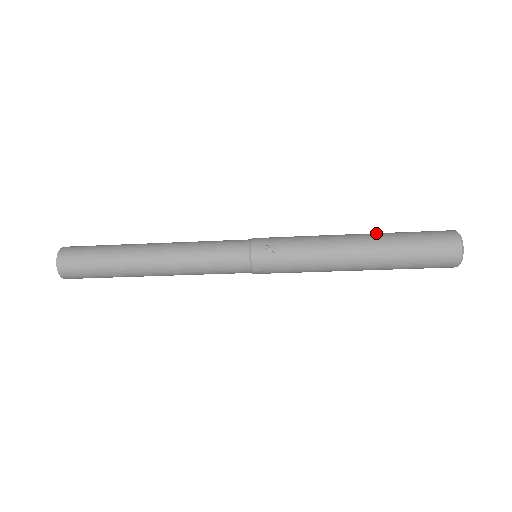
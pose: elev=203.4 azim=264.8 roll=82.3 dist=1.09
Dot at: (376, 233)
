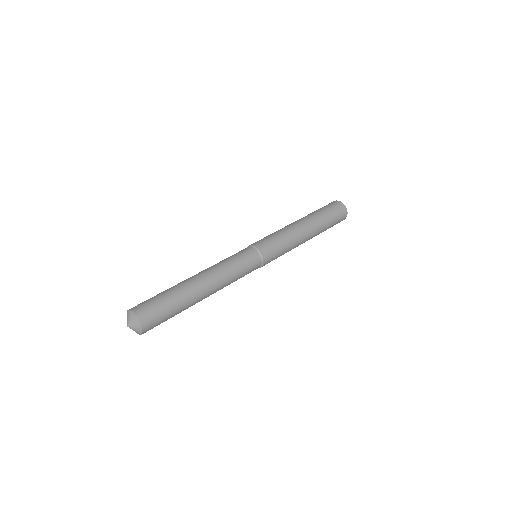
Dot at: (316, 221)
